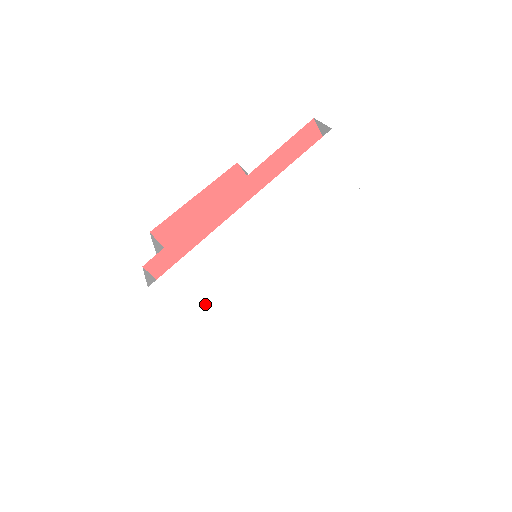
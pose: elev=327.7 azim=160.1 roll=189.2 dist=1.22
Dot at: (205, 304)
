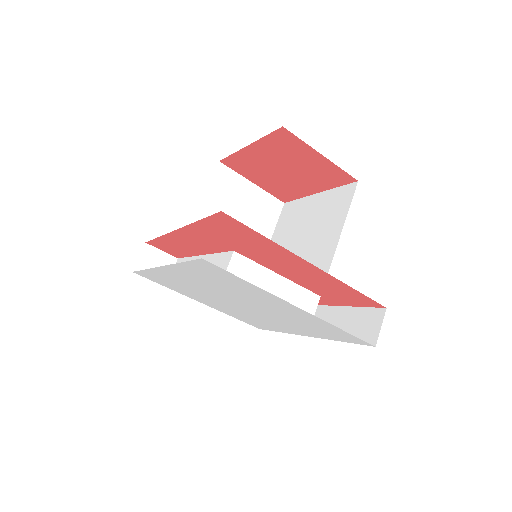
Dot at: (184, 292)
